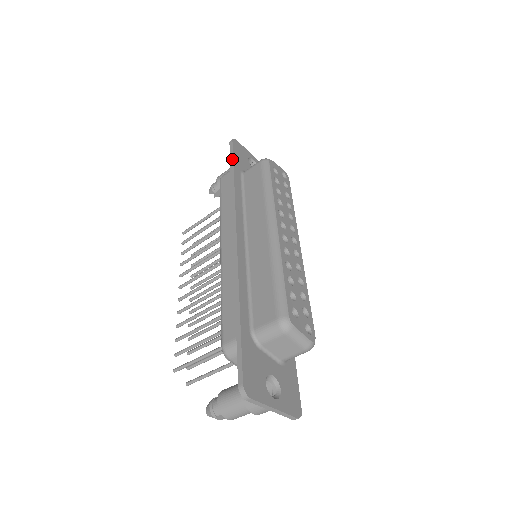
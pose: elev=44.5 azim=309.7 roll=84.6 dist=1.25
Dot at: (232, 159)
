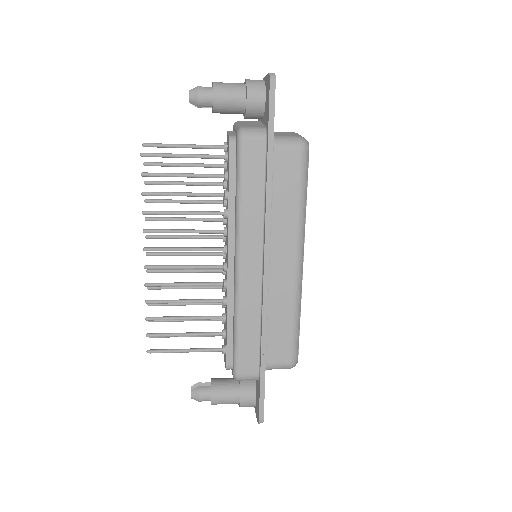
Dot at: (273, 128)
